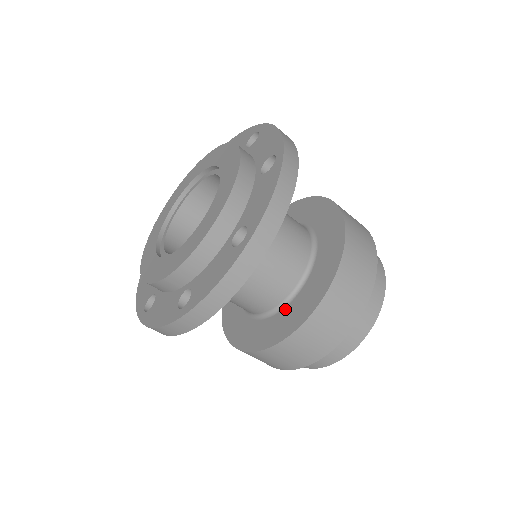
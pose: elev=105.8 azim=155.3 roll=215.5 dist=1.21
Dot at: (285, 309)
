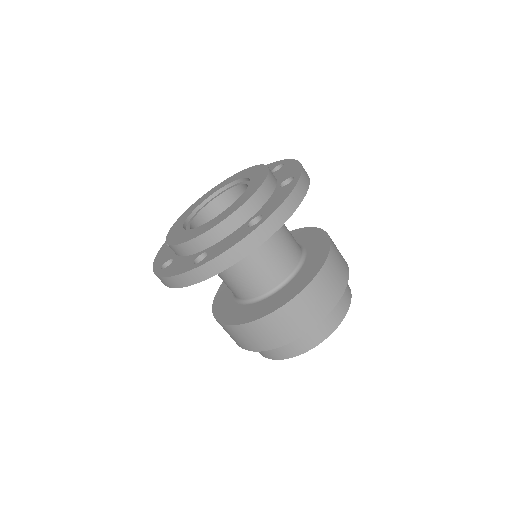
Dot at: (269, 297)
